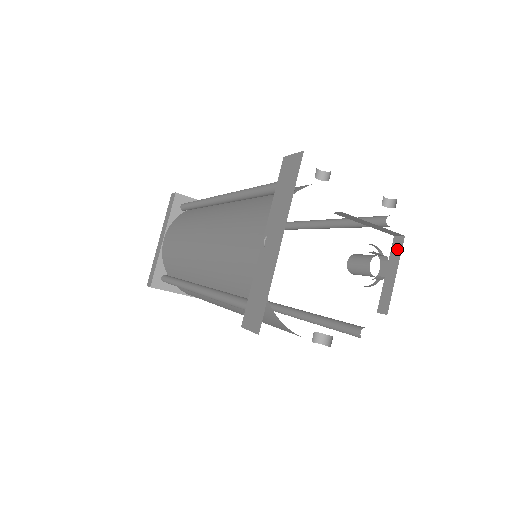
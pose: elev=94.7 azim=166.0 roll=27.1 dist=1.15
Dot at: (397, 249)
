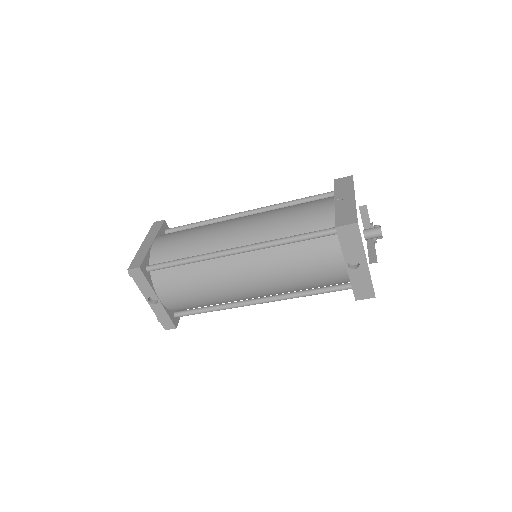
Dot at: (371, 242)
